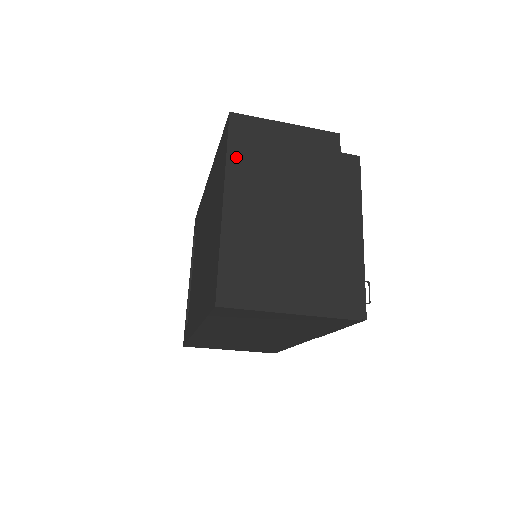
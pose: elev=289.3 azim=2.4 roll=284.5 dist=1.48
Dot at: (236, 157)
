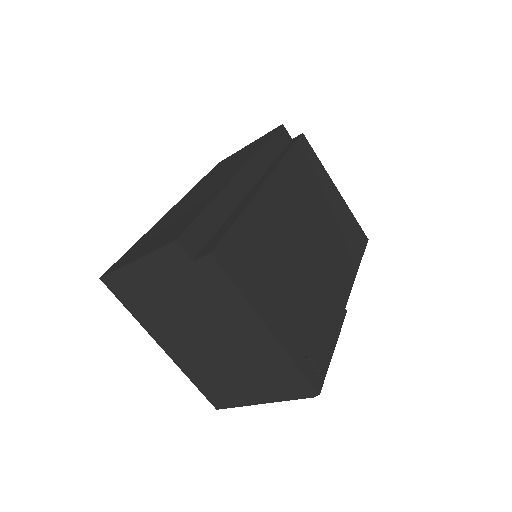
Dot at: (137, 313)
